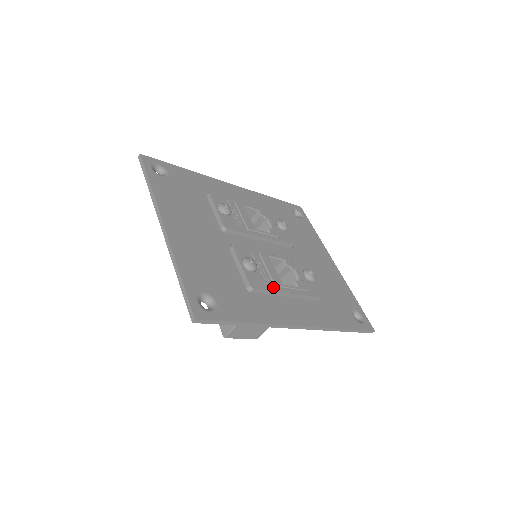
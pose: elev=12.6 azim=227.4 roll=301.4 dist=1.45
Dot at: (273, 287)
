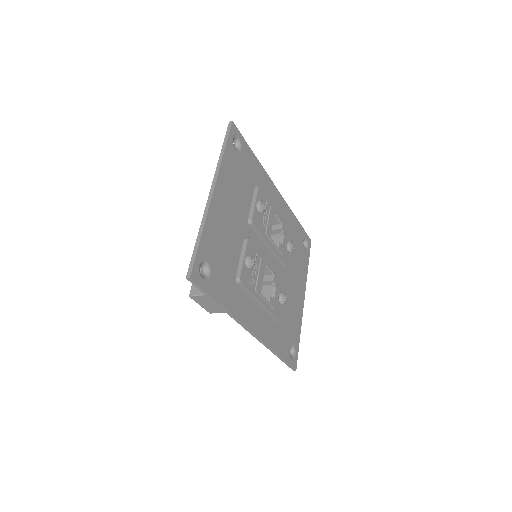
Dot at: (254, 290)
